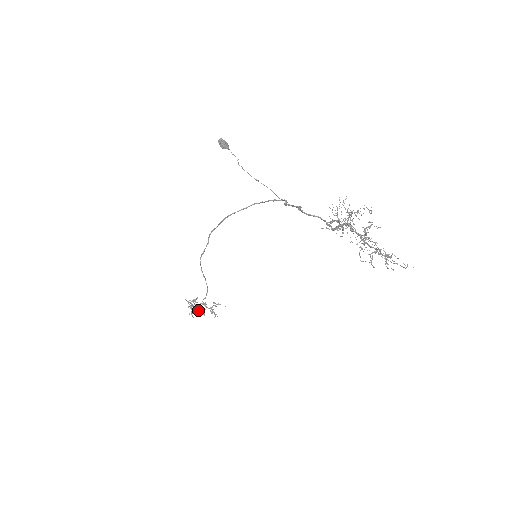
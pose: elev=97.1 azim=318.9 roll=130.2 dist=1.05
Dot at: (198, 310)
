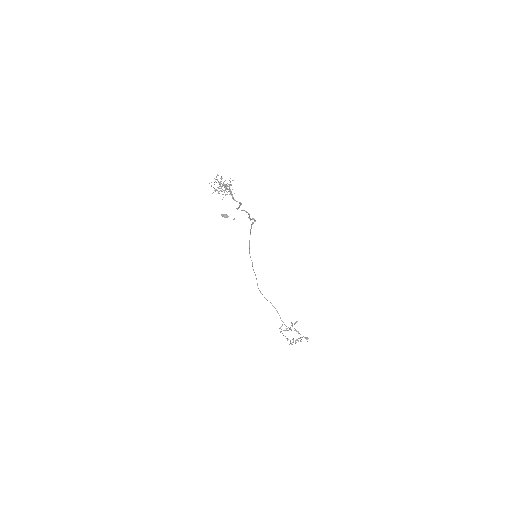
Dot at: occluded
